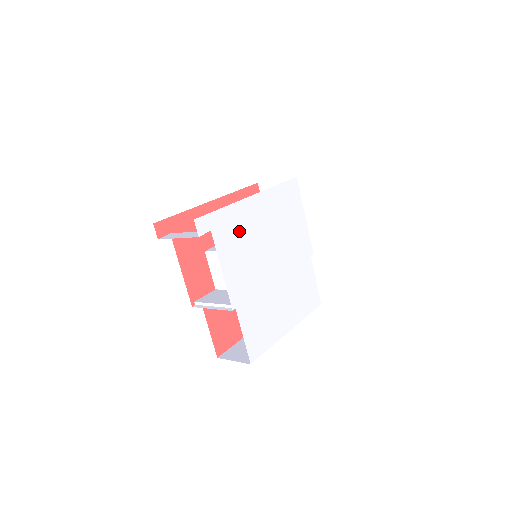
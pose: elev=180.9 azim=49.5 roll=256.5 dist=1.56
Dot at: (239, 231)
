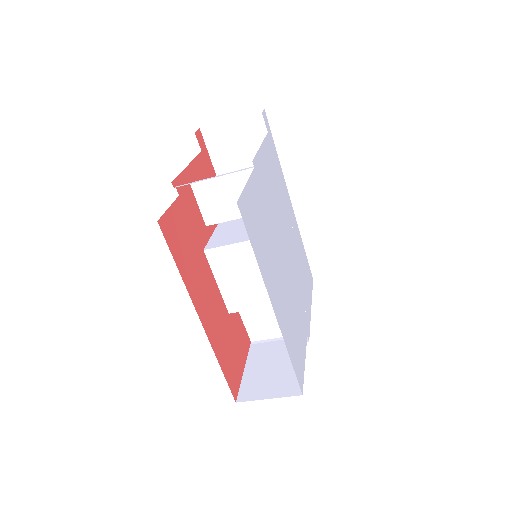
Dot at: (278, 179)
